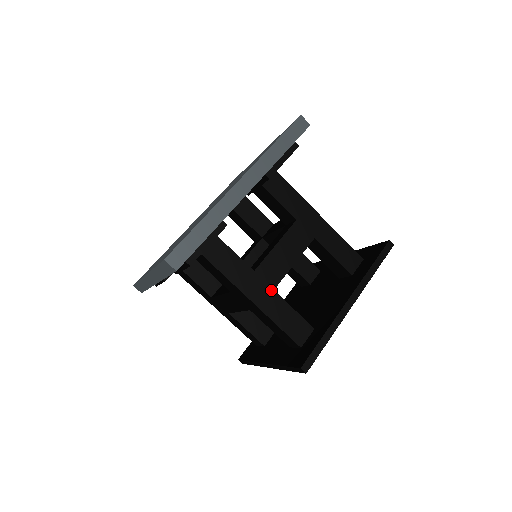
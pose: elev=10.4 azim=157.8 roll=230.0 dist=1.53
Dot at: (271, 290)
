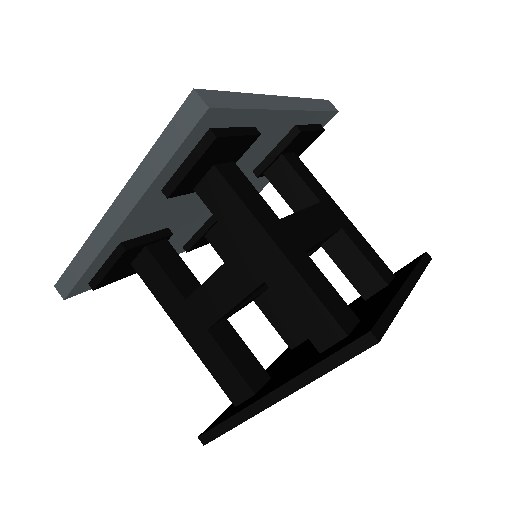
Dot at: (301, 249)
